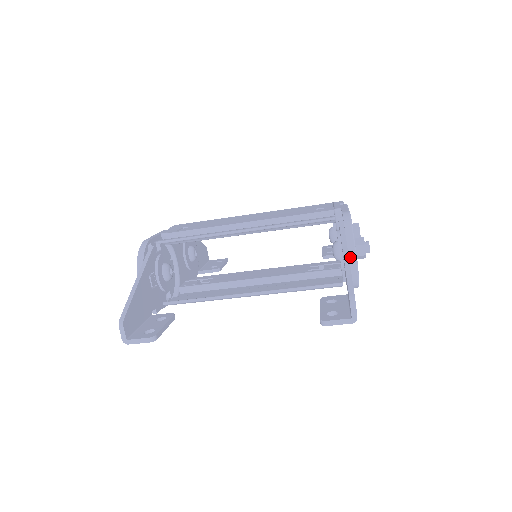
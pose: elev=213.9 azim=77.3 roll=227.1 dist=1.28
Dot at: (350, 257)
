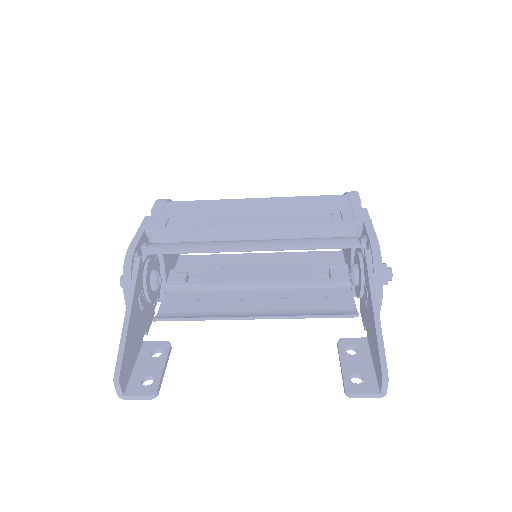
Dot at: occluded
